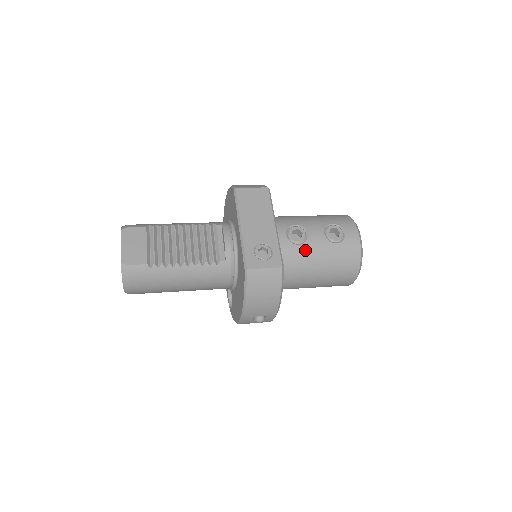
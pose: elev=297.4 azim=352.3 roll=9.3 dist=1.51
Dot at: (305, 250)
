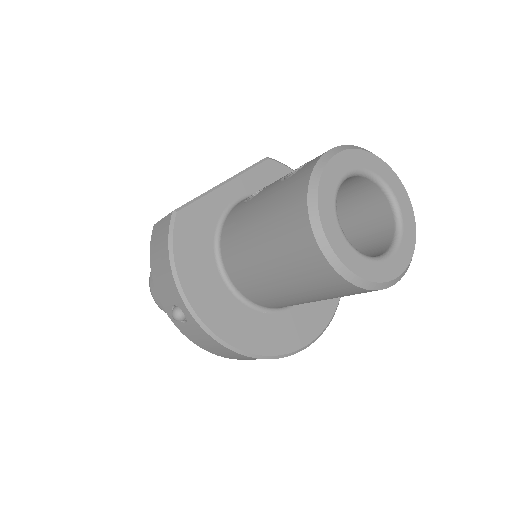
Dot at: (249, 205)
